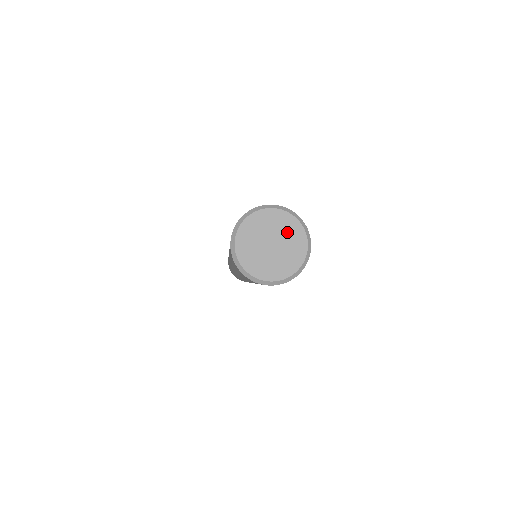
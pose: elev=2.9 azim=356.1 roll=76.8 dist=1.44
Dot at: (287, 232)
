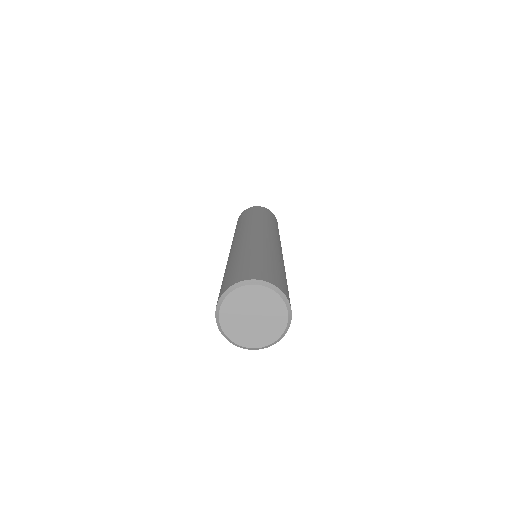
Dot at: (272, 321)
